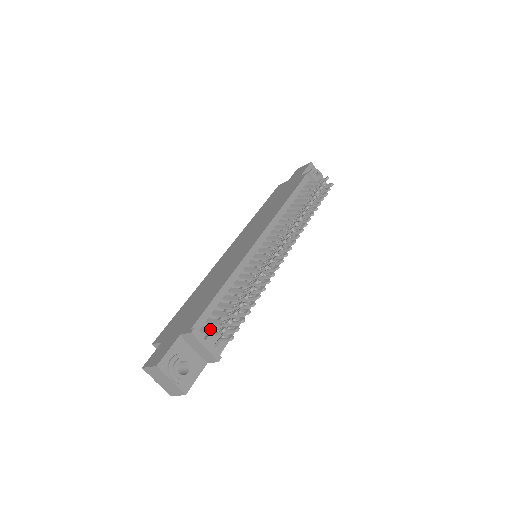
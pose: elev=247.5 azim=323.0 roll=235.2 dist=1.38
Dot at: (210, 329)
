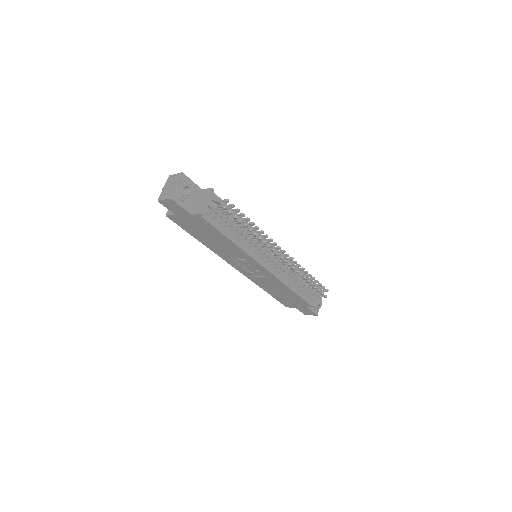
Dot at: occluded
